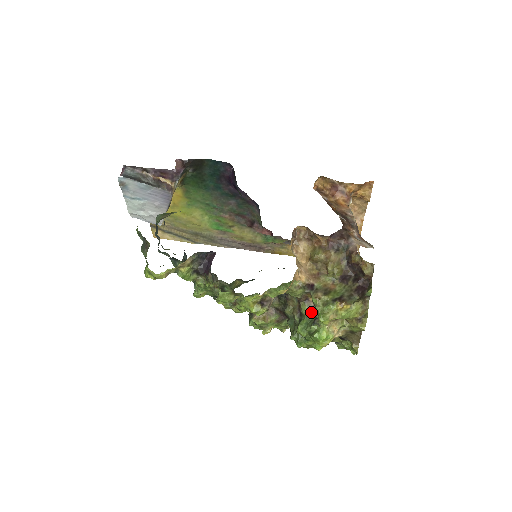
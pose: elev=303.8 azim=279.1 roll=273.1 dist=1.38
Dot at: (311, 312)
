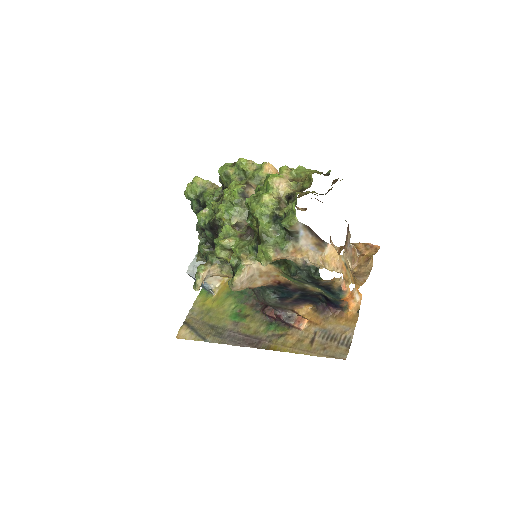
Dot at: occluded
